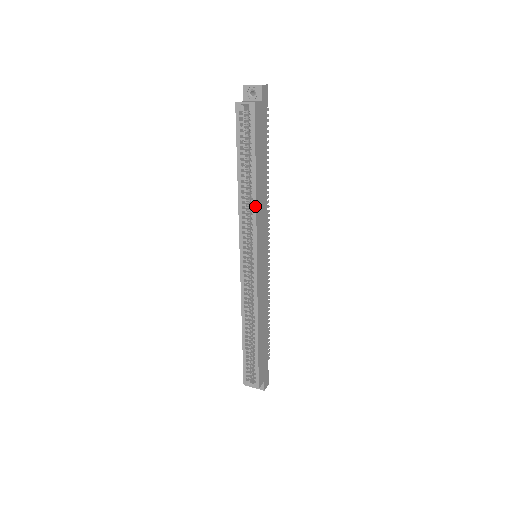
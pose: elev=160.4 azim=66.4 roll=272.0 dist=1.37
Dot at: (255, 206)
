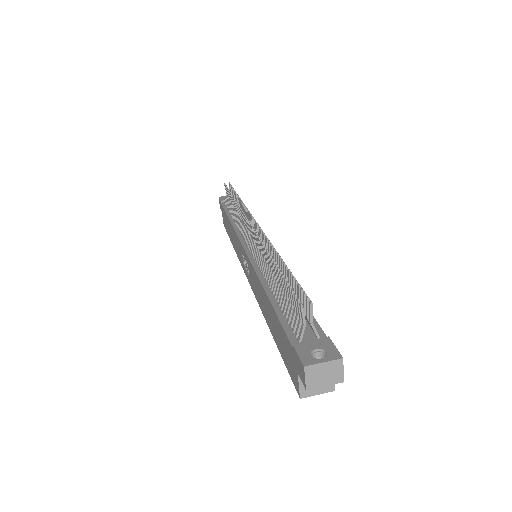
Dot at: occluded
